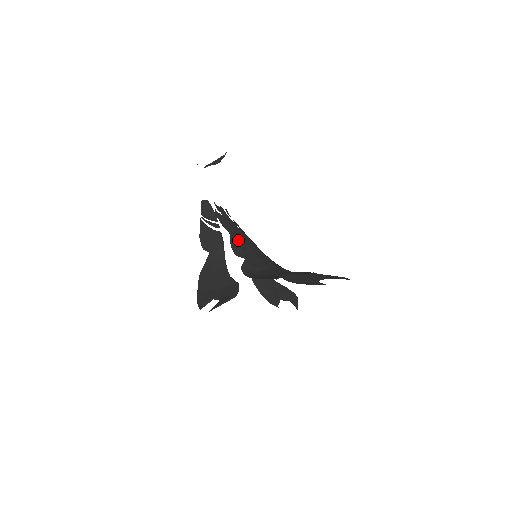
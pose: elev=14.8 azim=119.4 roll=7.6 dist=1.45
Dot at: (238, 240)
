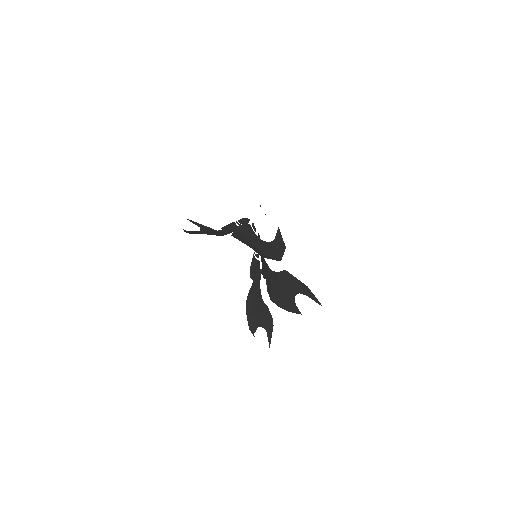
Dot at: occluded
